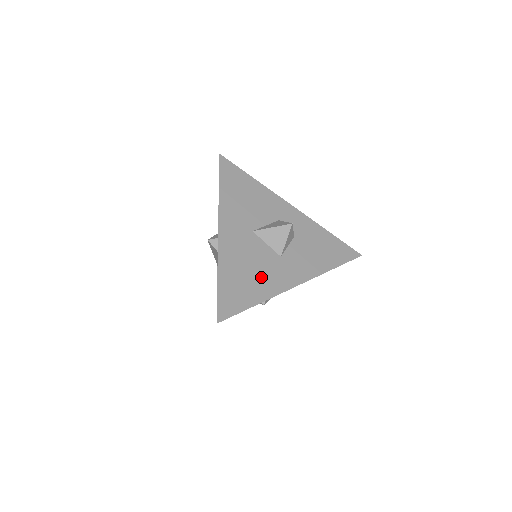
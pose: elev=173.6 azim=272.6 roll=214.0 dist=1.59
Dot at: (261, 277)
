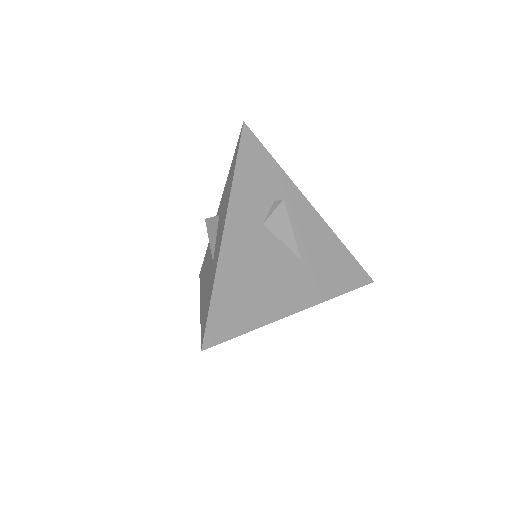
Dot at: occluded
